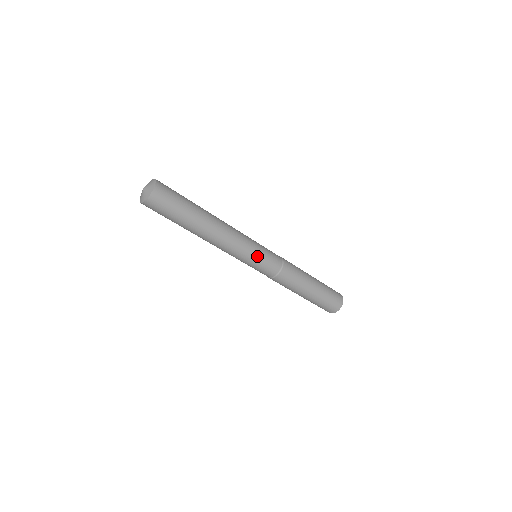
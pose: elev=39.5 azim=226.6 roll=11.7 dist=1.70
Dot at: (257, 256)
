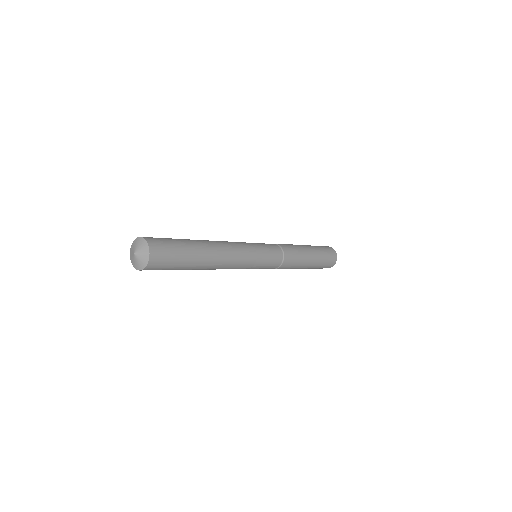
Dot at: (255, 268)
